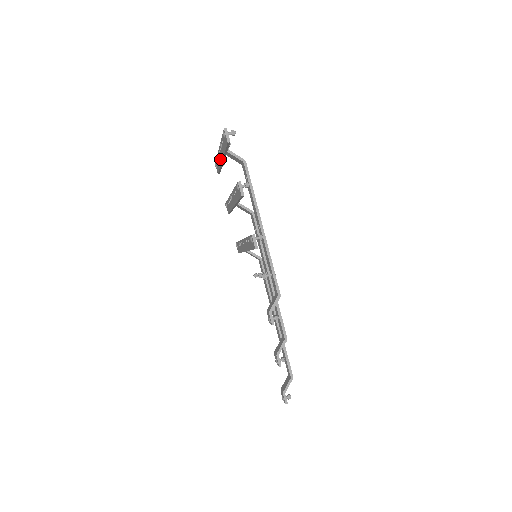
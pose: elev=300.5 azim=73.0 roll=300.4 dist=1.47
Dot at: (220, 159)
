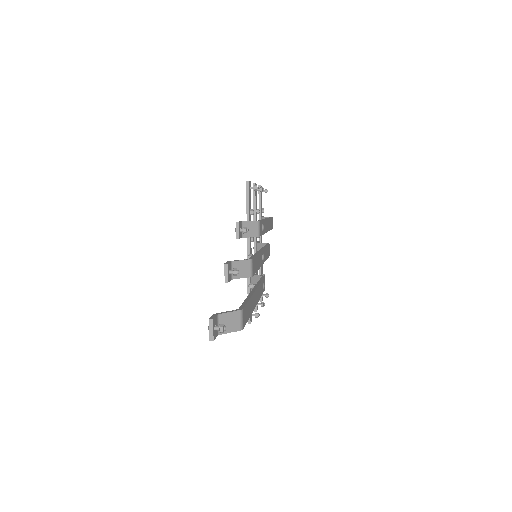
Dot at: occluded
